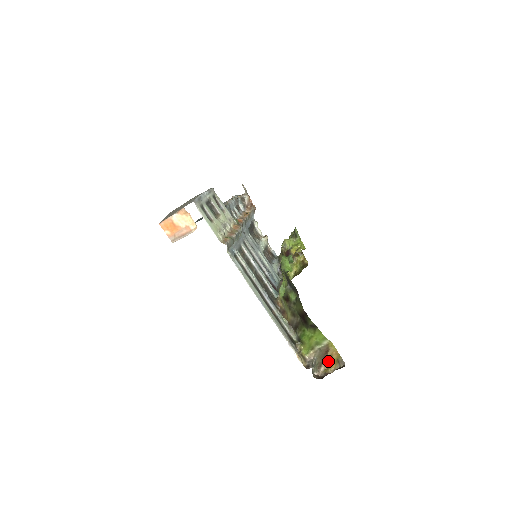
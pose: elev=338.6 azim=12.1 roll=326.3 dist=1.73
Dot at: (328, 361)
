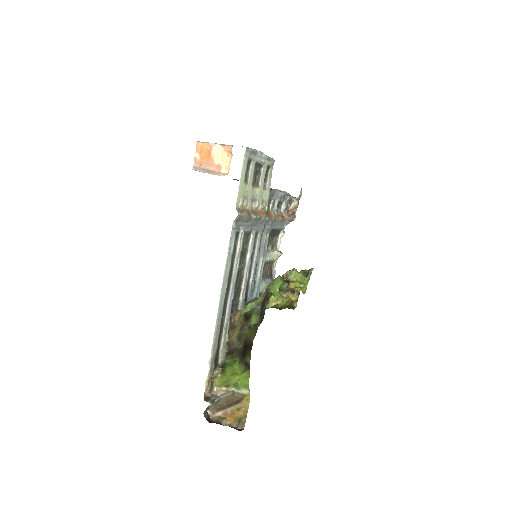
Dot at: (231, 411)
